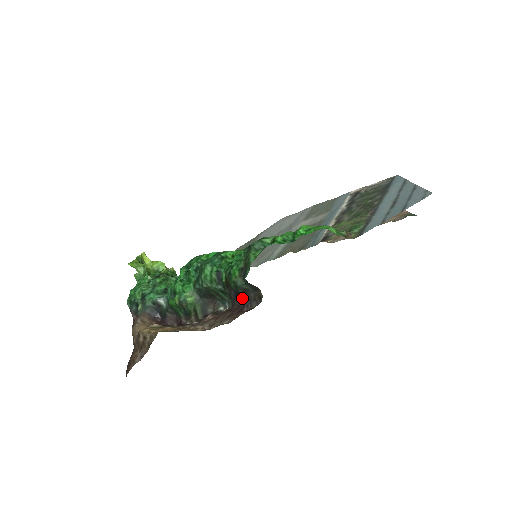
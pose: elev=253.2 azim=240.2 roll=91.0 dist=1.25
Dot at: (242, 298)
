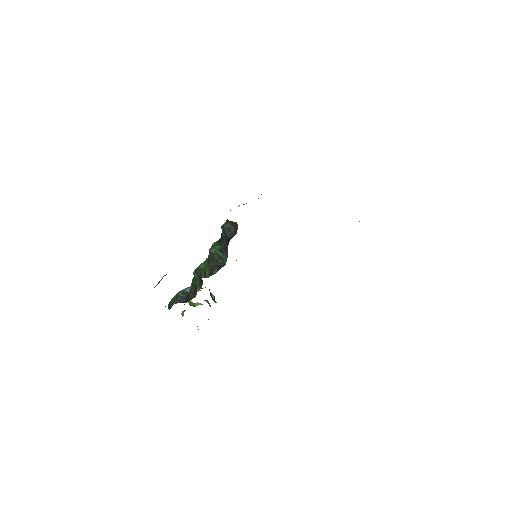
Dot at: (229, 239)
